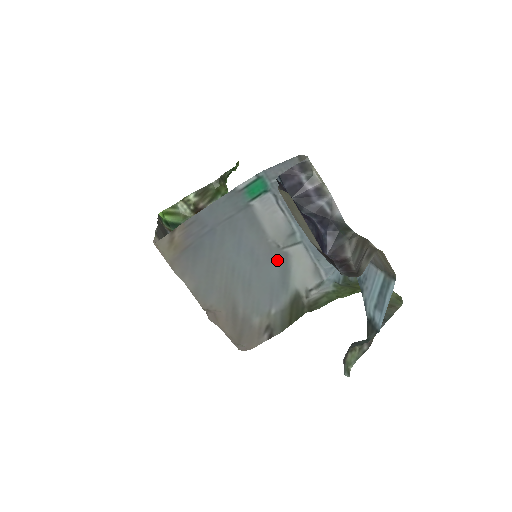
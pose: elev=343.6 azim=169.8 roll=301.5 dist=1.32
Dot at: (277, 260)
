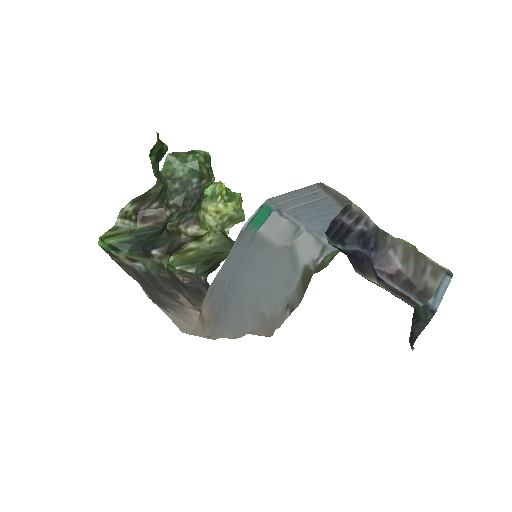
Dot at: (285, 255)
